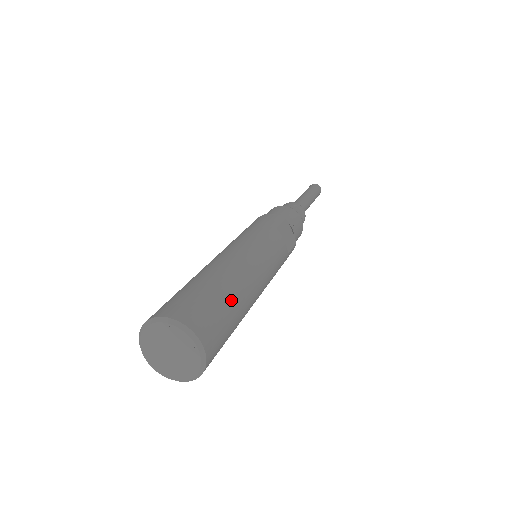
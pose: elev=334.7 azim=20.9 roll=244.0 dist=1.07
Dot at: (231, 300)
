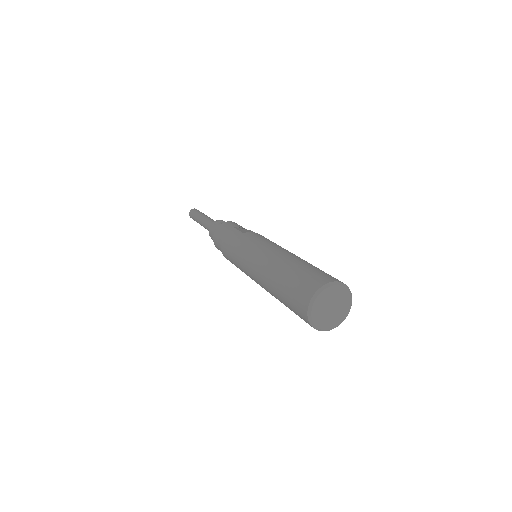
Dot at: (306, 264)
